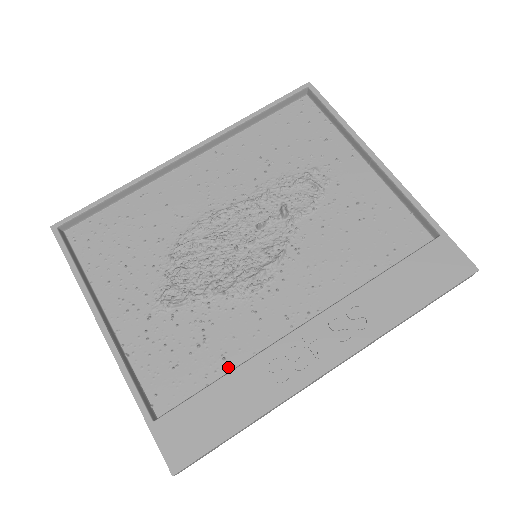
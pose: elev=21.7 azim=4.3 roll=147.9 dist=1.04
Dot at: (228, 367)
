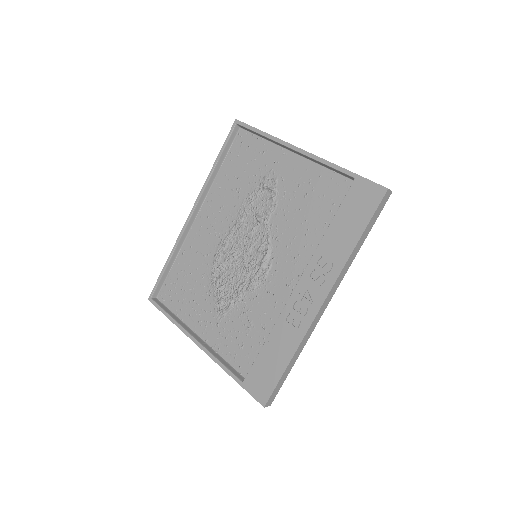
Dot at: occluded
